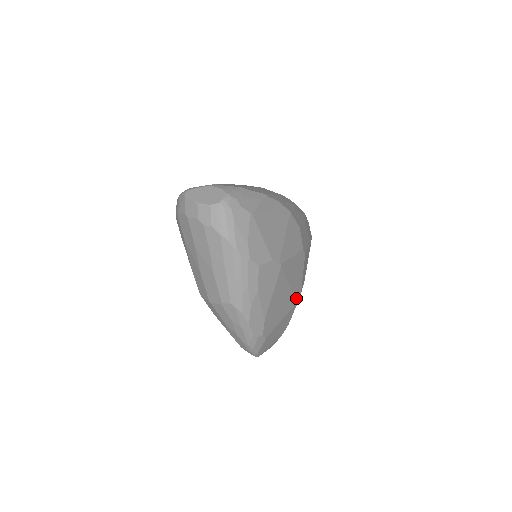
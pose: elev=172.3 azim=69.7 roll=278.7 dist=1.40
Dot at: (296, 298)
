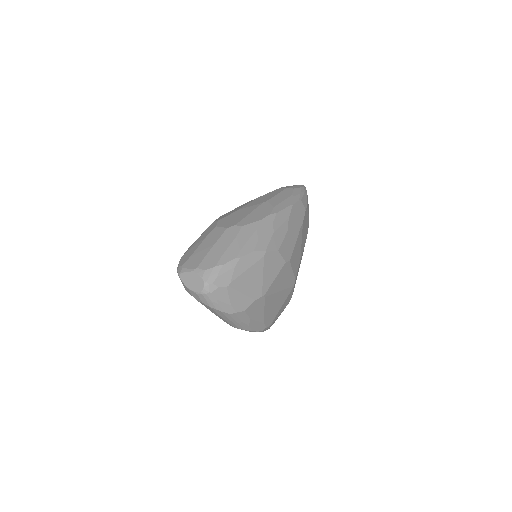
Dot at: (291, 287)
